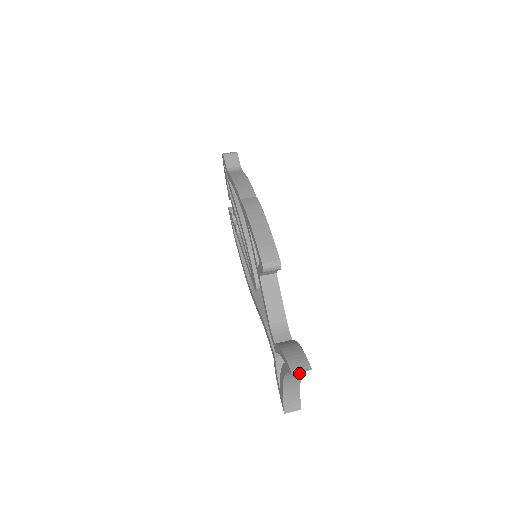
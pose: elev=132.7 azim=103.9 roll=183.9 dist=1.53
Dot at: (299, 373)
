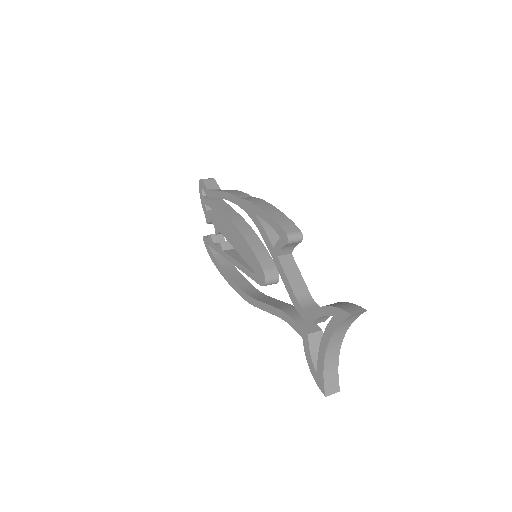
Dot at: (342, 335)
